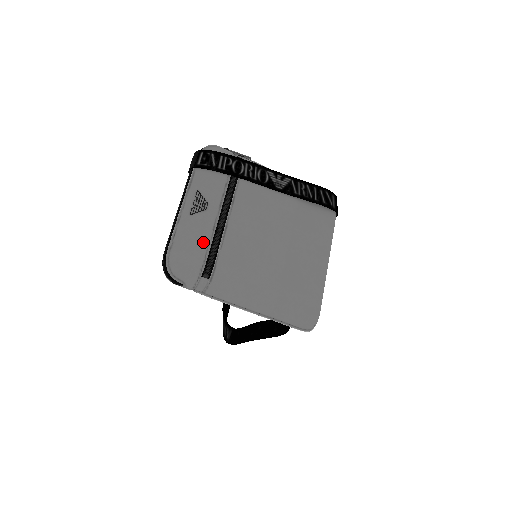
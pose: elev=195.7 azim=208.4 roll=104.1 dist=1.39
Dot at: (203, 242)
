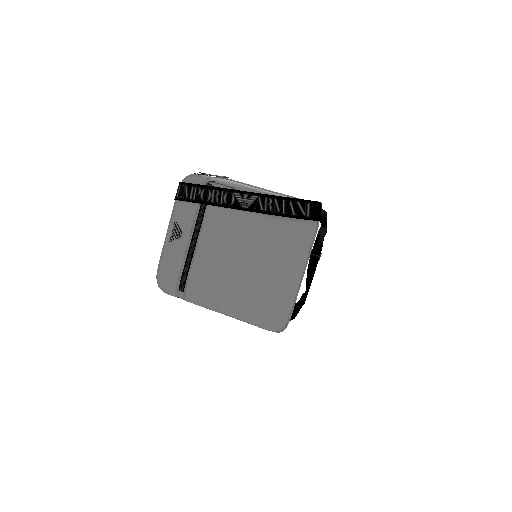
Dot at: (178, 264)
